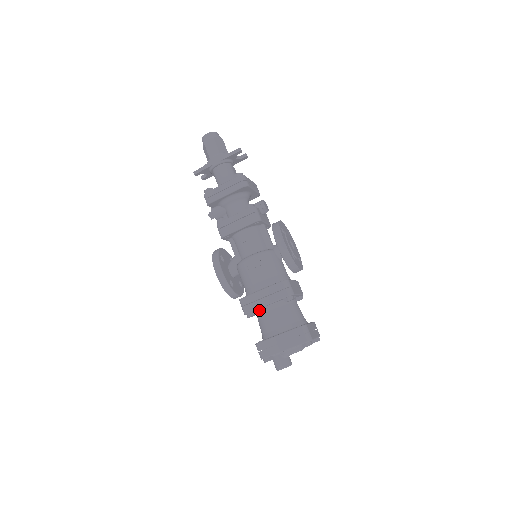
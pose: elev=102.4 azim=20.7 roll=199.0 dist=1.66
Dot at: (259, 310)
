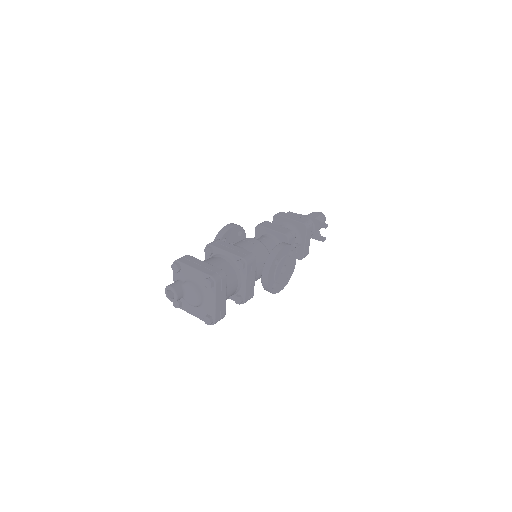
Dot at: (216, 254)
